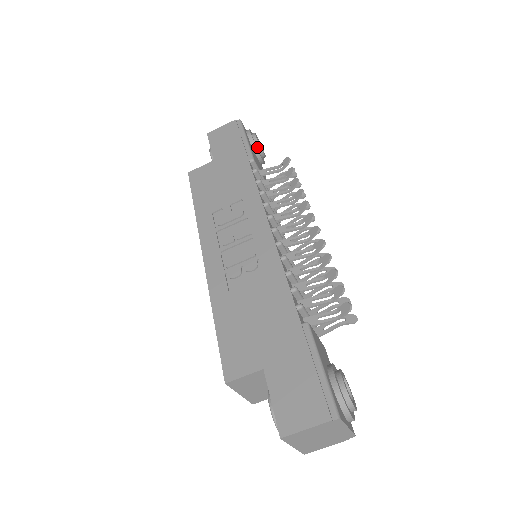
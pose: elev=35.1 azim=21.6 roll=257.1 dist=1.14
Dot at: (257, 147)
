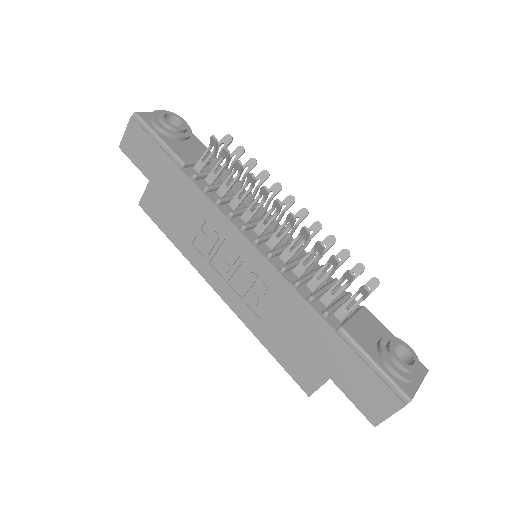
Dot at: (173, 131)
